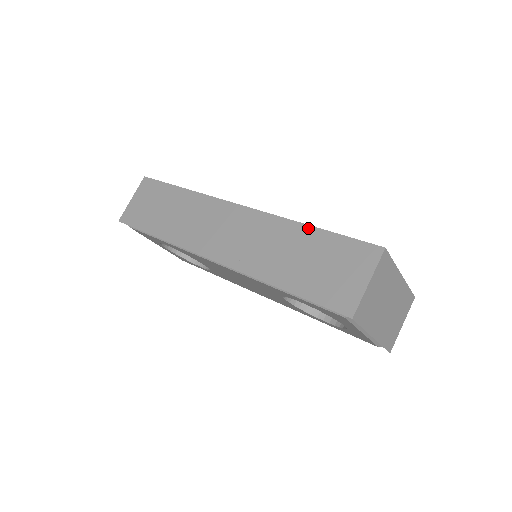
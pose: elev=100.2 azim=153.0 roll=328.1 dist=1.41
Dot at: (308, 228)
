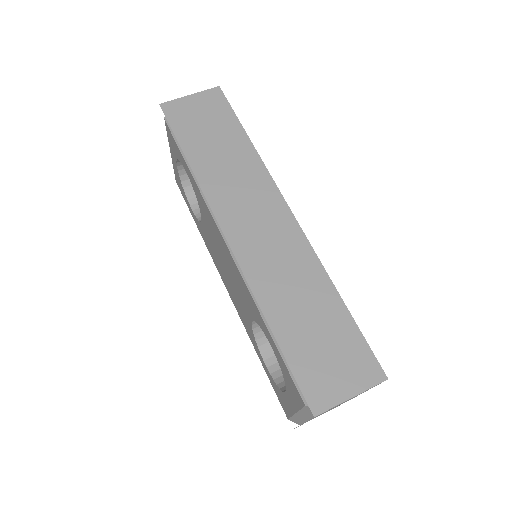
Dot at: (336, 296)
